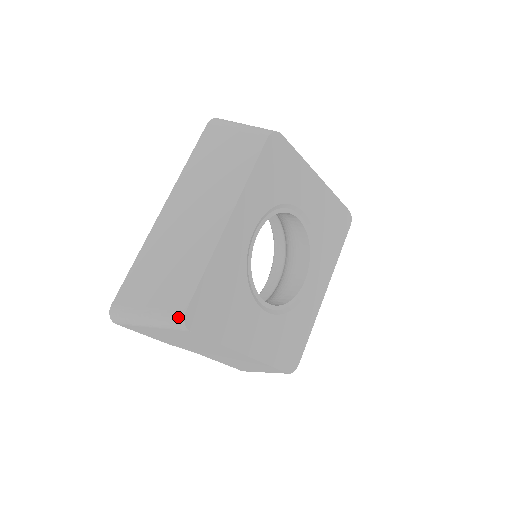
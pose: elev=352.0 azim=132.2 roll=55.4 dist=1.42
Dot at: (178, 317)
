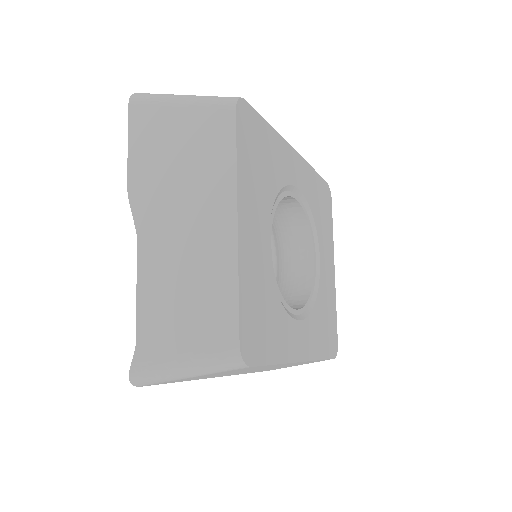
Dot at: (233, 97)
